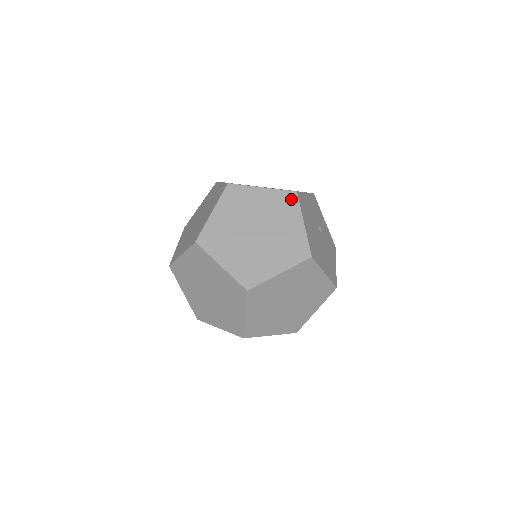
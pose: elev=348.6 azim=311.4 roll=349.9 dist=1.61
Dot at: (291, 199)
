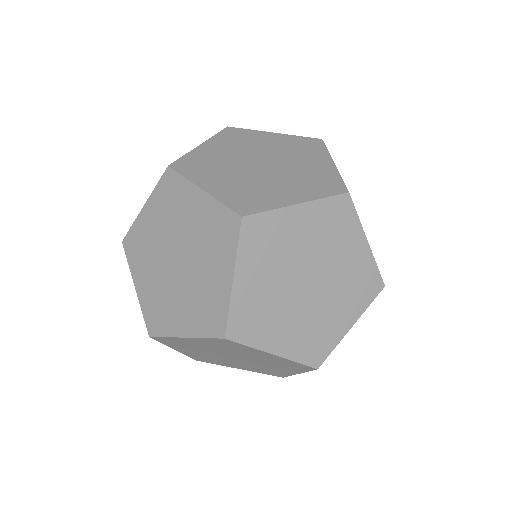
Dot at: (314, 144)
